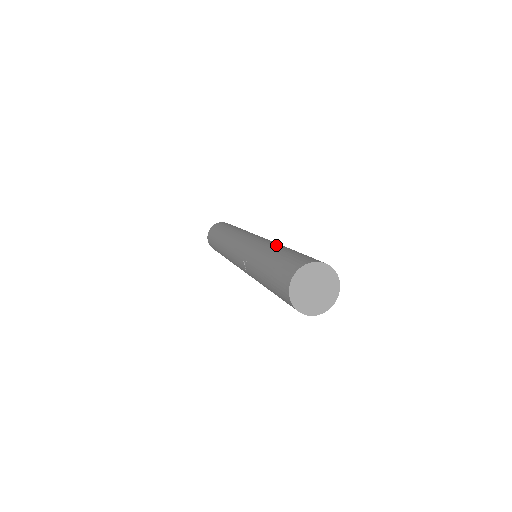
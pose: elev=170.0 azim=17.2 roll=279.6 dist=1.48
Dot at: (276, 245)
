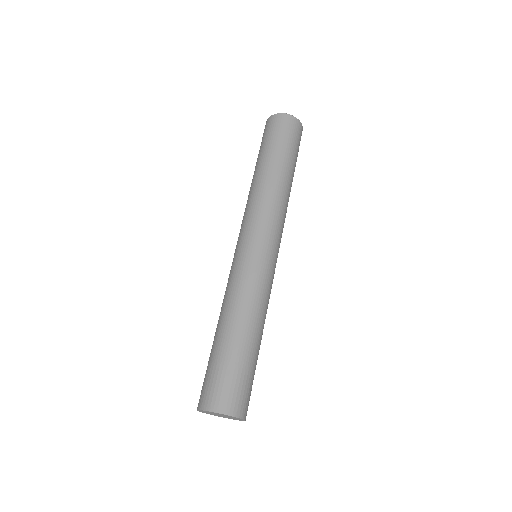
Dot at: (238, 313)
